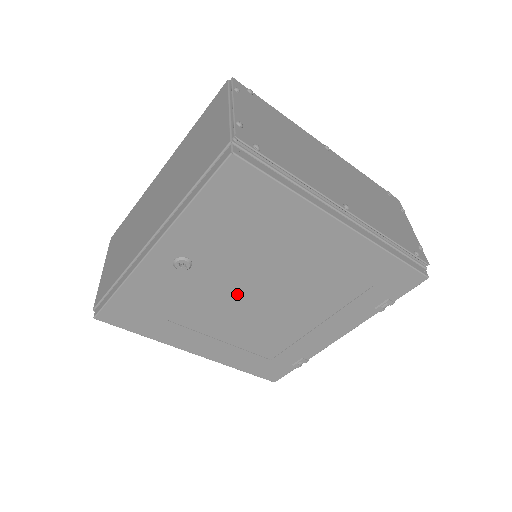
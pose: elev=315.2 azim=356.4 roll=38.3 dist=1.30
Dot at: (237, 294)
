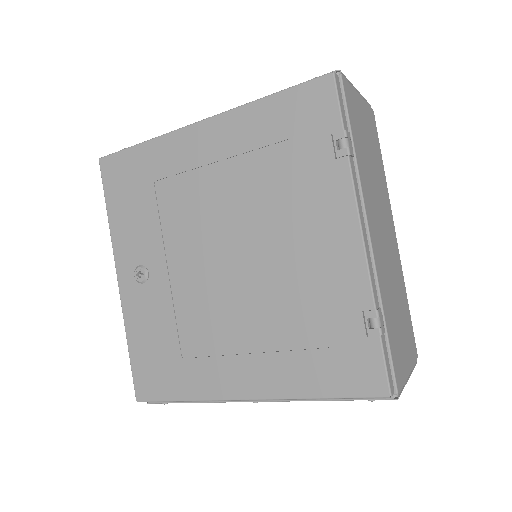
Dot at: (202, 272)
